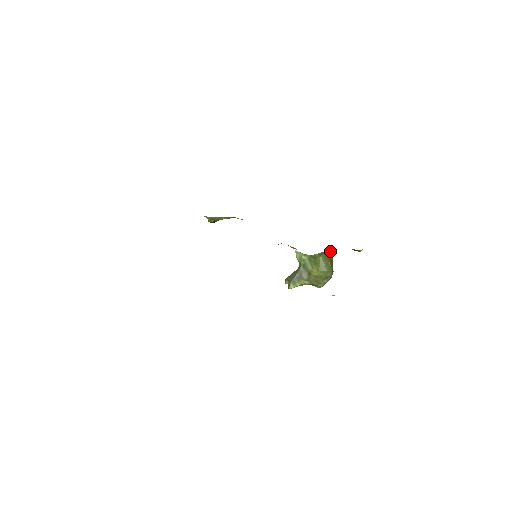
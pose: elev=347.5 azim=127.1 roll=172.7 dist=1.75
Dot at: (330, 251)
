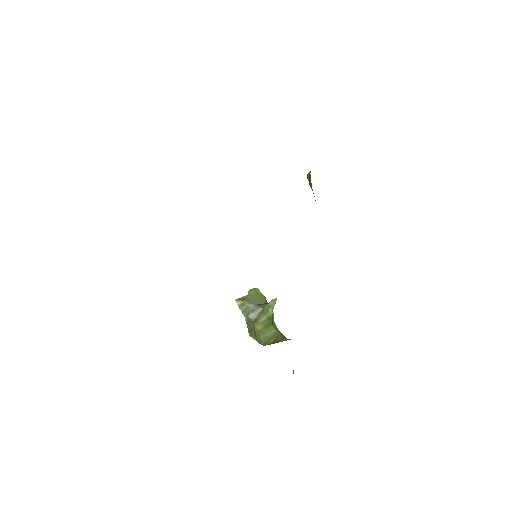
Dot at: occluded
